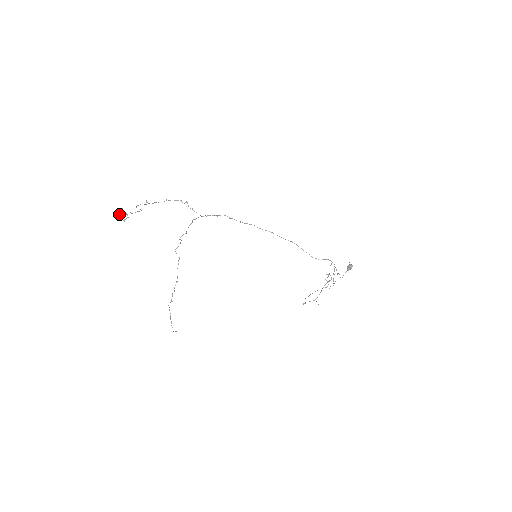
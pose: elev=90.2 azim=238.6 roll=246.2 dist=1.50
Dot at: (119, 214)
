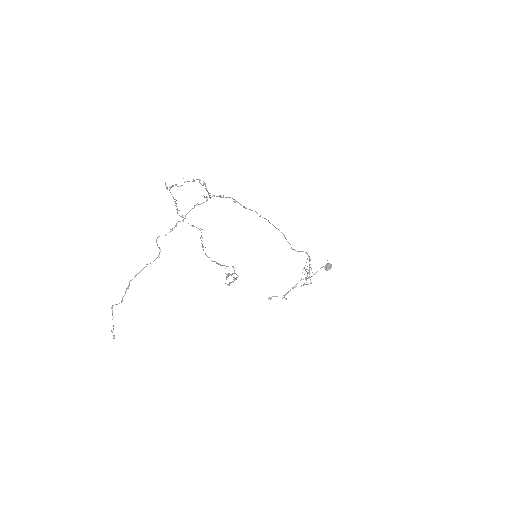
Dot at: occluded
